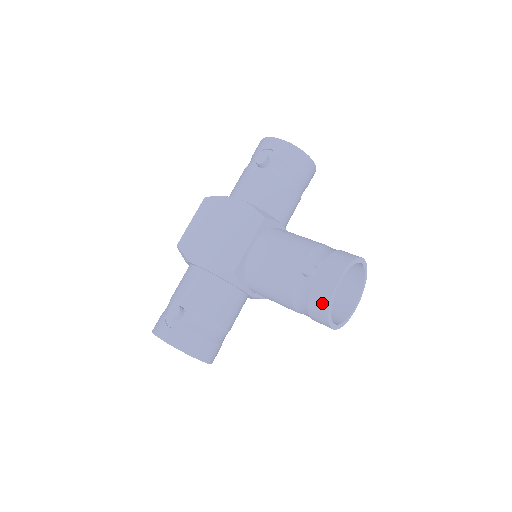
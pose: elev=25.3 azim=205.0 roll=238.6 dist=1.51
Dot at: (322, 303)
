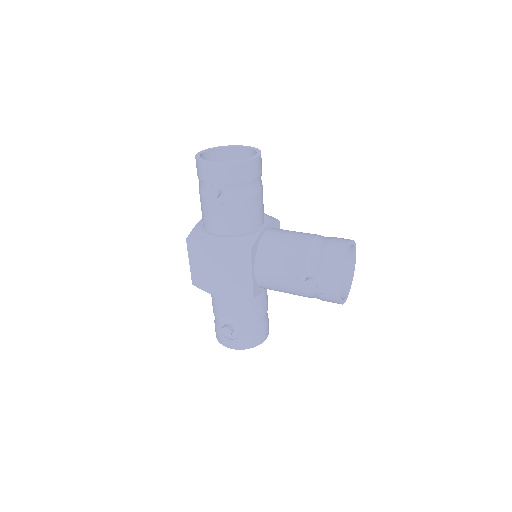
Dot at: (333, 302)
